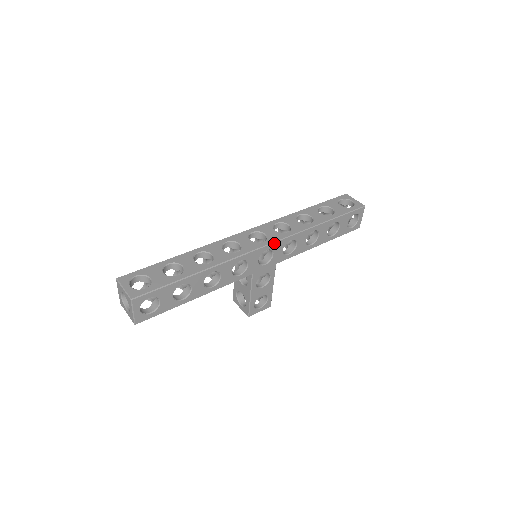
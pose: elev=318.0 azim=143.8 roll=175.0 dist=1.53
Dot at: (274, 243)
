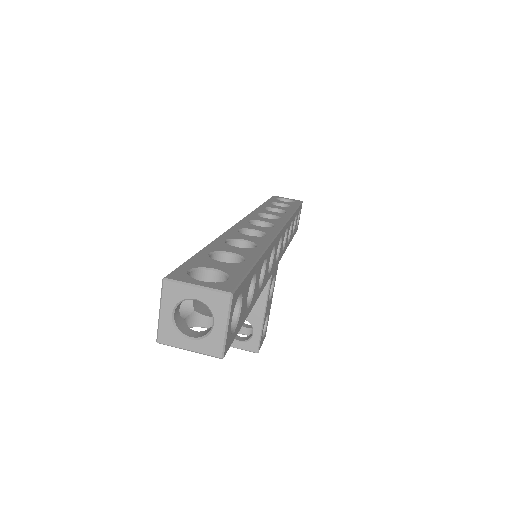
Dot at: (283, 227)
